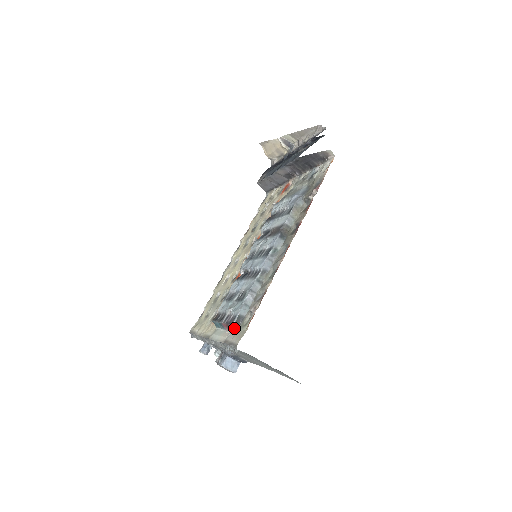
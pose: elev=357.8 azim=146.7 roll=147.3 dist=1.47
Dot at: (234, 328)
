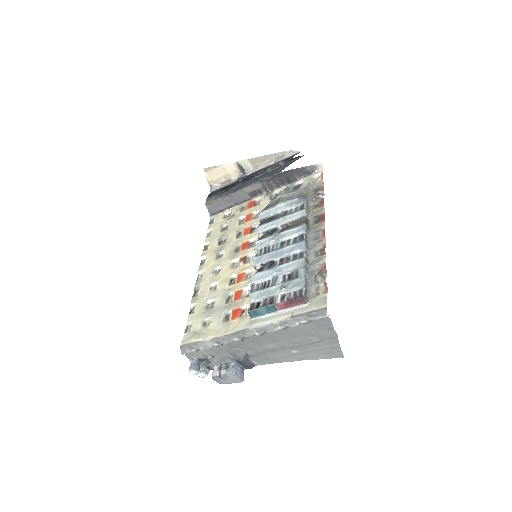
Dot at: (304, 300)
